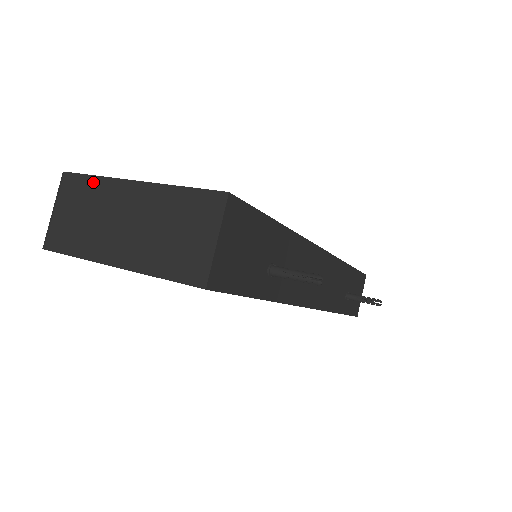
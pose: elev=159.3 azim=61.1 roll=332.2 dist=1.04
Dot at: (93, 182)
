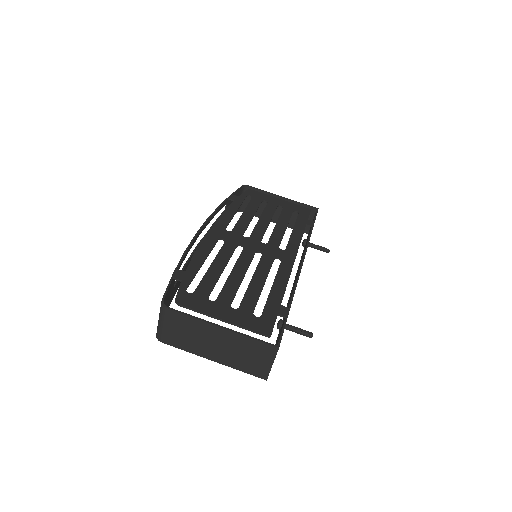
Dot at: (190, 320)
